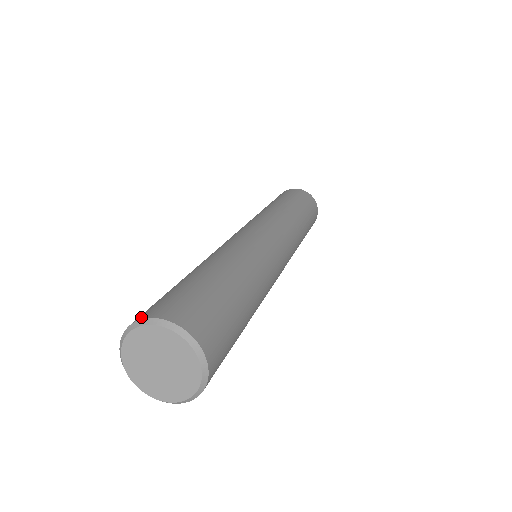
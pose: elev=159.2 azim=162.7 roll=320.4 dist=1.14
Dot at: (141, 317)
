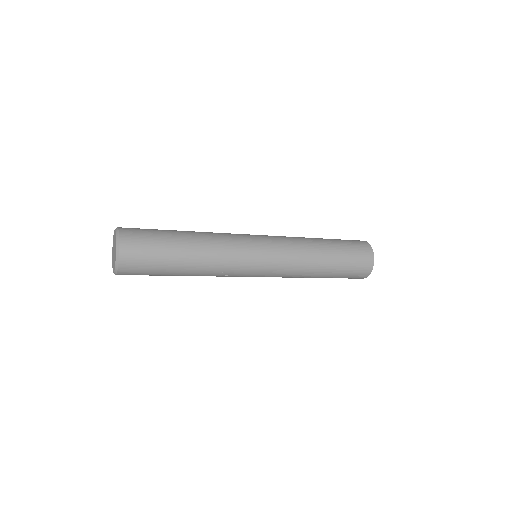
Dot at: occluded
